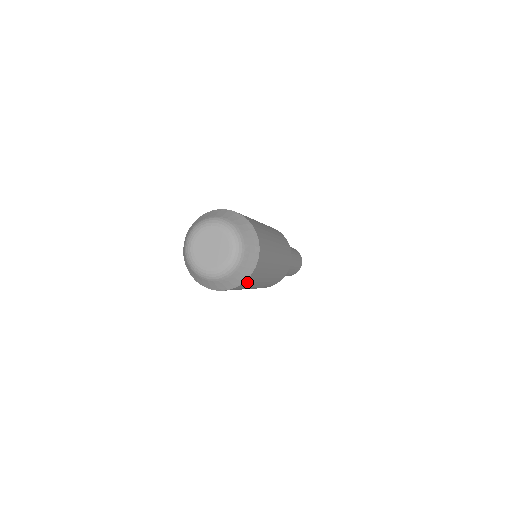
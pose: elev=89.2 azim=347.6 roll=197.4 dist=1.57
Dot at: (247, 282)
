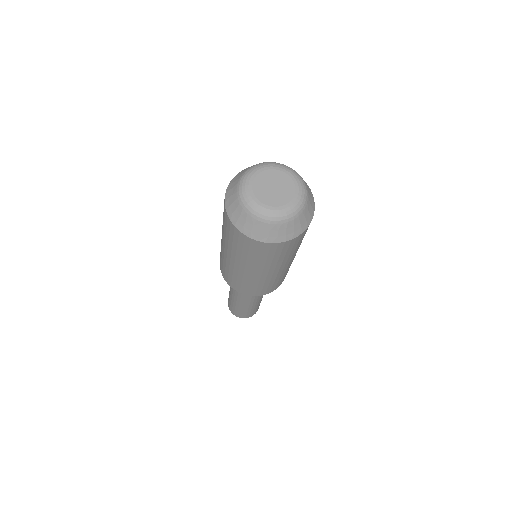
Dot at: (294, 242)
